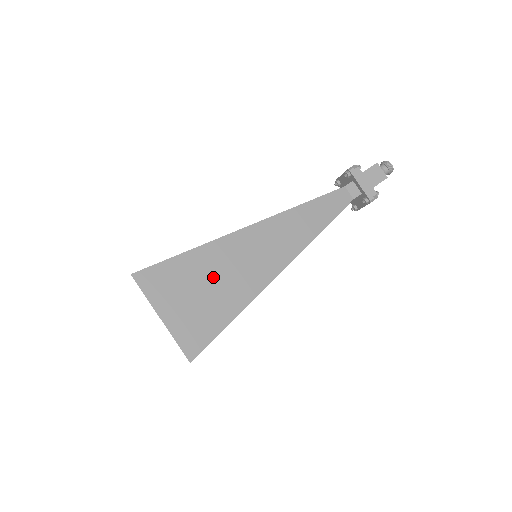
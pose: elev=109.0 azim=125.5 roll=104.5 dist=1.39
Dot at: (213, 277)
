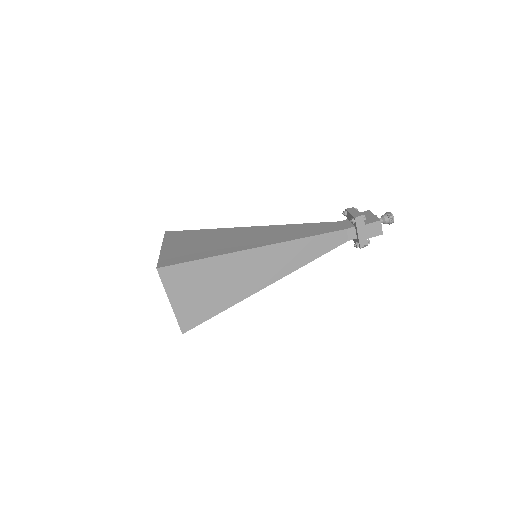
Dot at: (216, 281)
